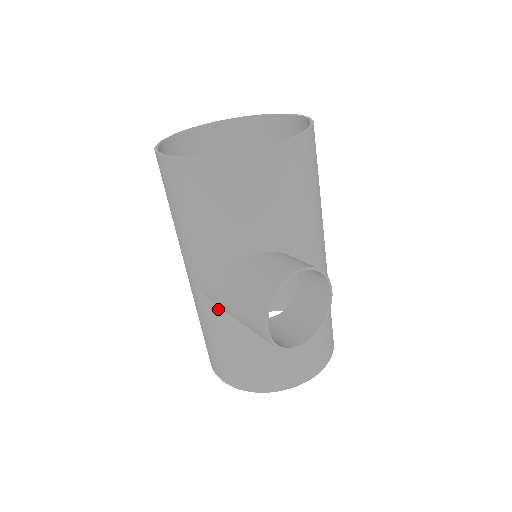
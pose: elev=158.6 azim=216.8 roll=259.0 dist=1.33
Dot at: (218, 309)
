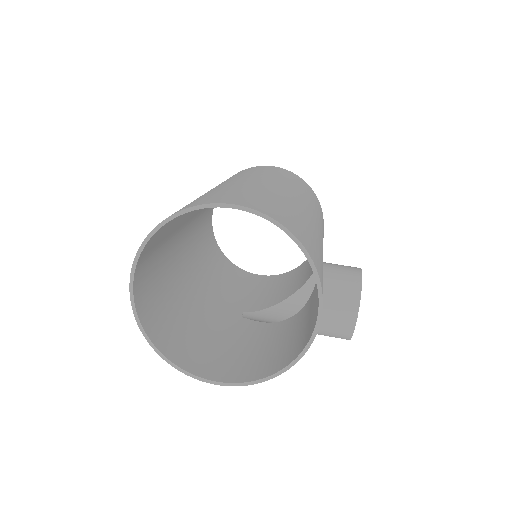
Dot at: (269, 309)
